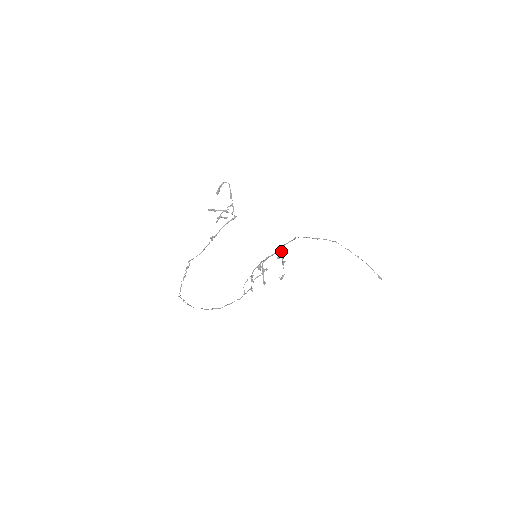
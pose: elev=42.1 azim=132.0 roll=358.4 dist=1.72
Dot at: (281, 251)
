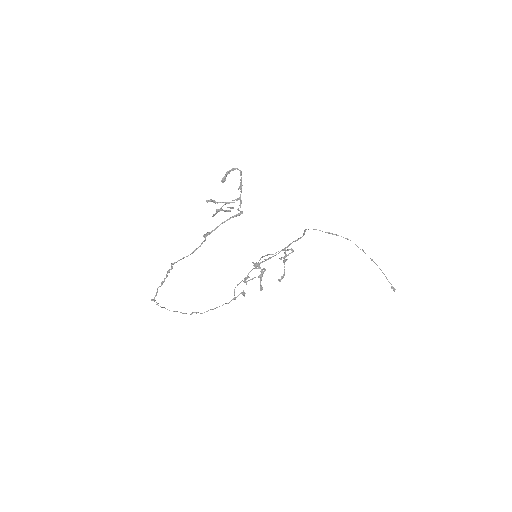
Dot at: occluded
